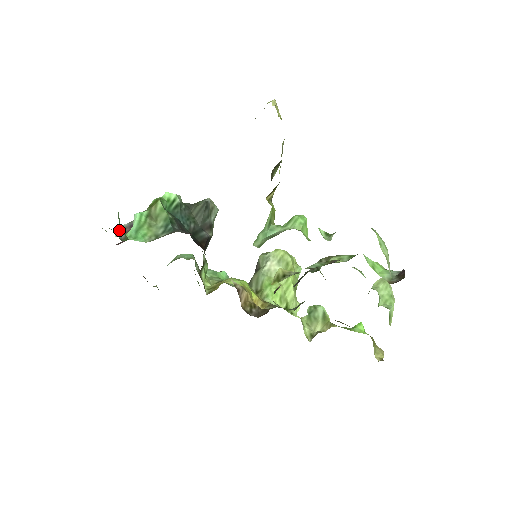
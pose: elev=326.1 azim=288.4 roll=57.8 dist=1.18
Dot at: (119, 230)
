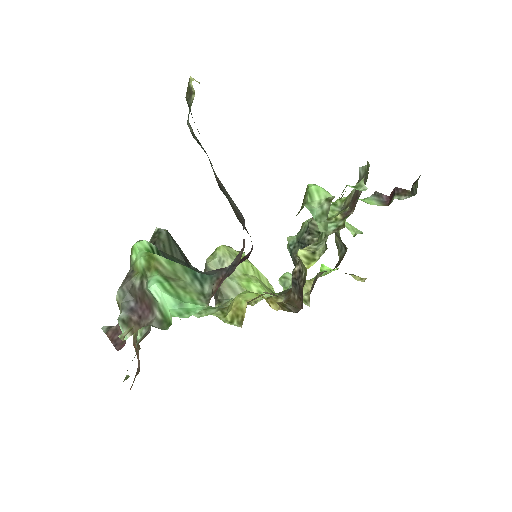
Dot at: (123, 326)
